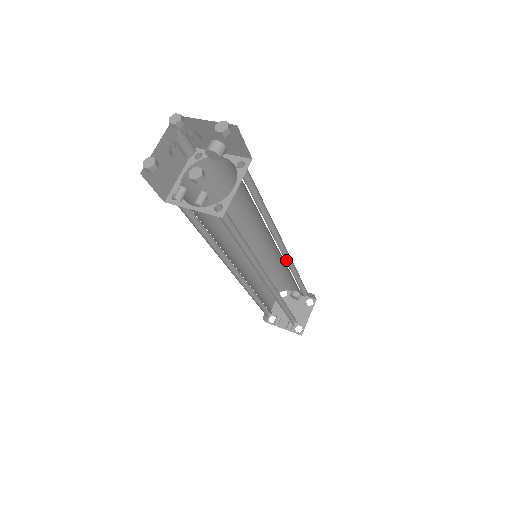
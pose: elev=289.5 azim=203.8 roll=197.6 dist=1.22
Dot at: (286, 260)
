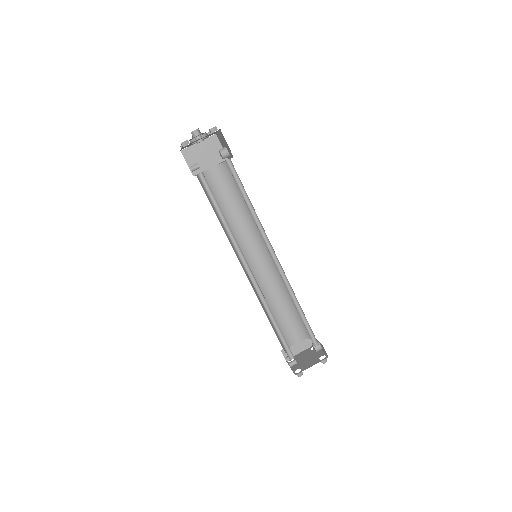
Dot at: (284, 277)
